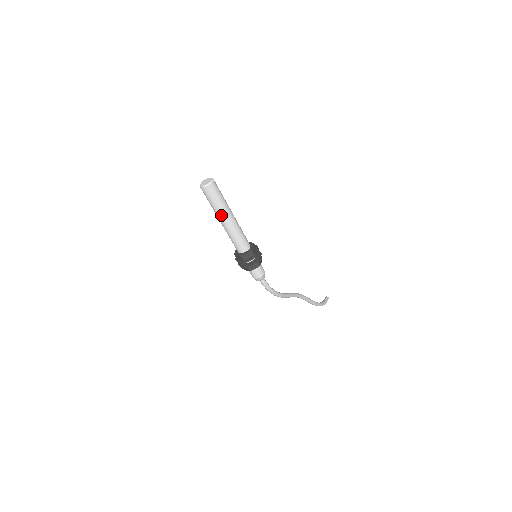
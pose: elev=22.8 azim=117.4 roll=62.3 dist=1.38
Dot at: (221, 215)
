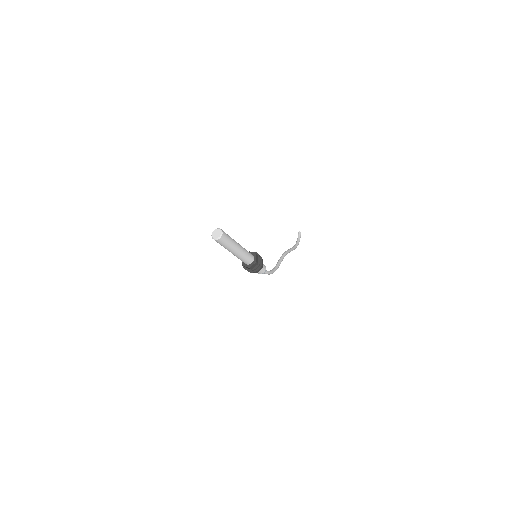
Dot at: (231, 250)
